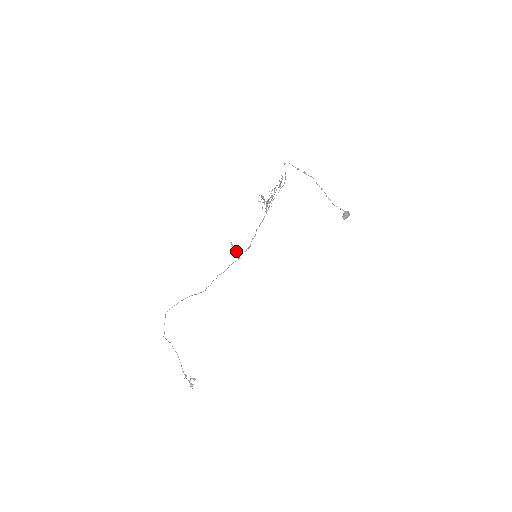
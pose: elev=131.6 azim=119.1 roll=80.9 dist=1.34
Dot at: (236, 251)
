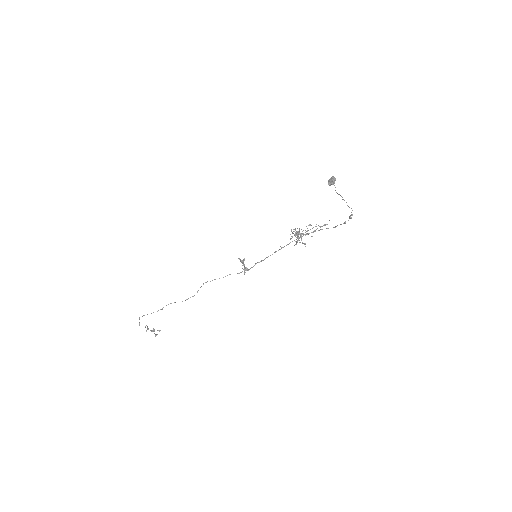
Dot at: (246, 268)
